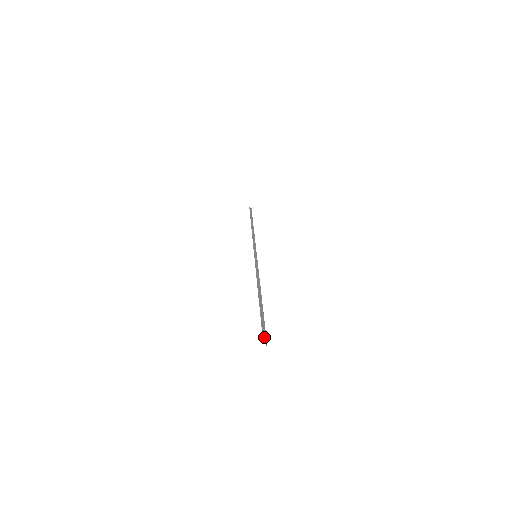
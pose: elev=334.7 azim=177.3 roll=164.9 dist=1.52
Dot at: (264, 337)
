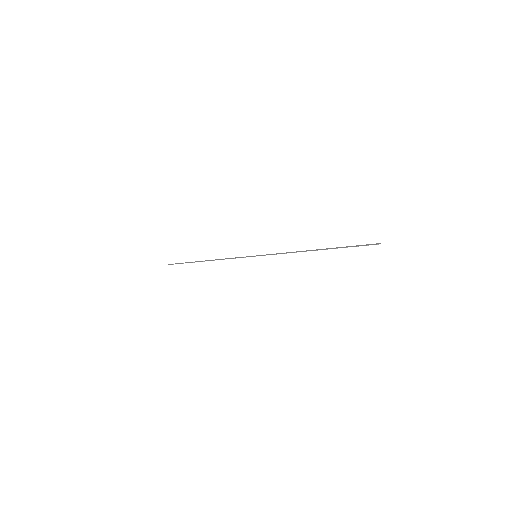
Dot at: (372, 244)
